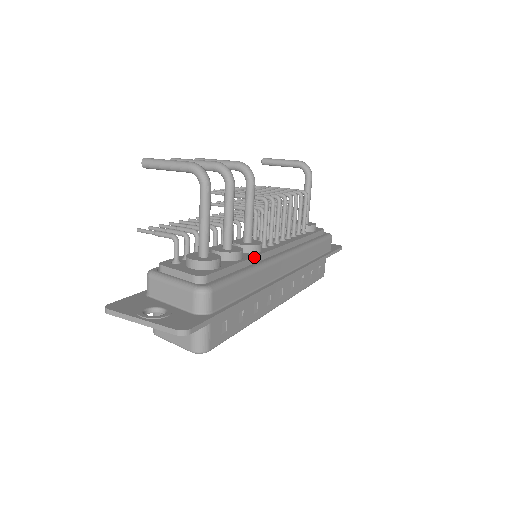
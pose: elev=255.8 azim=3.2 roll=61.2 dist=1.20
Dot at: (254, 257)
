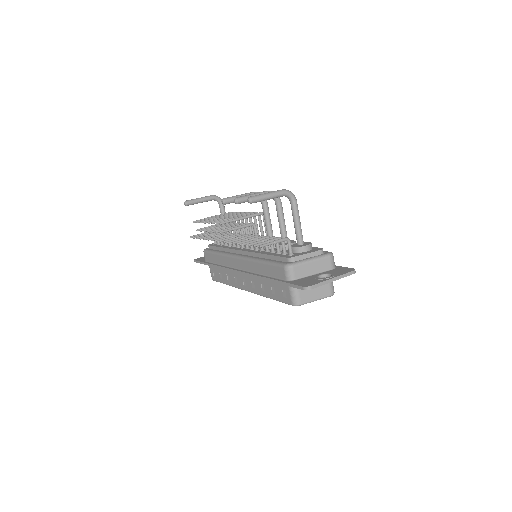
Dot at: occluded
